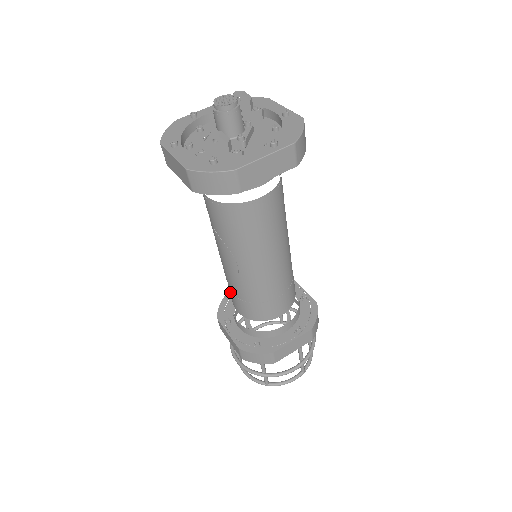
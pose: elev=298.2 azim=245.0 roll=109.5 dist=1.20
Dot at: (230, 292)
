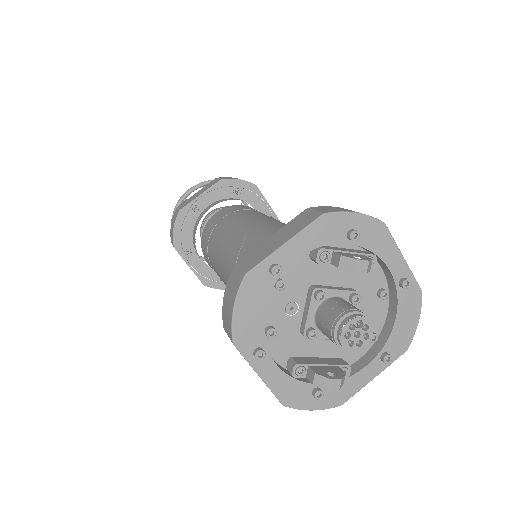
Dot at: (211, 266)
